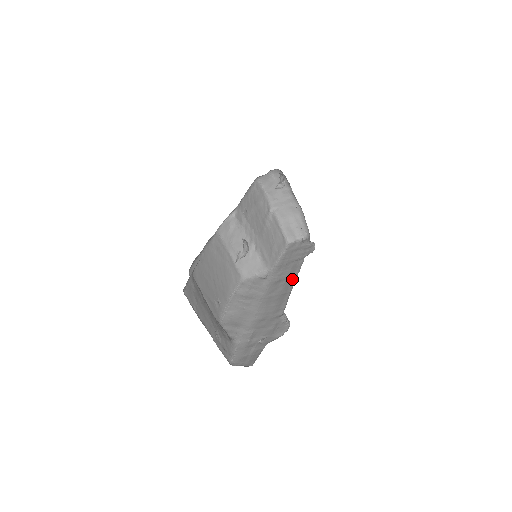
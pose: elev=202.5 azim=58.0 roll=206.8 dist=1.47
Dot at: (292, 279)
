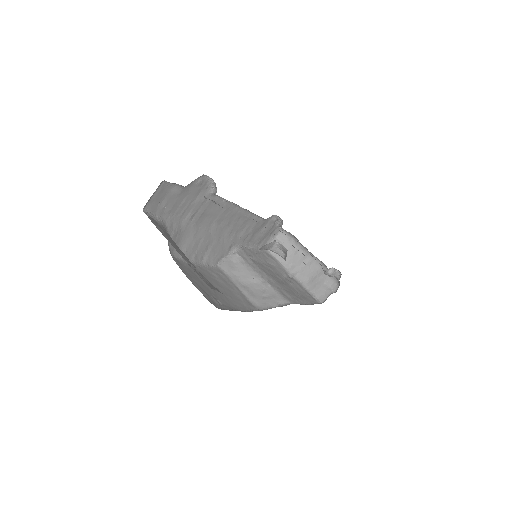
Dot at: occluded
